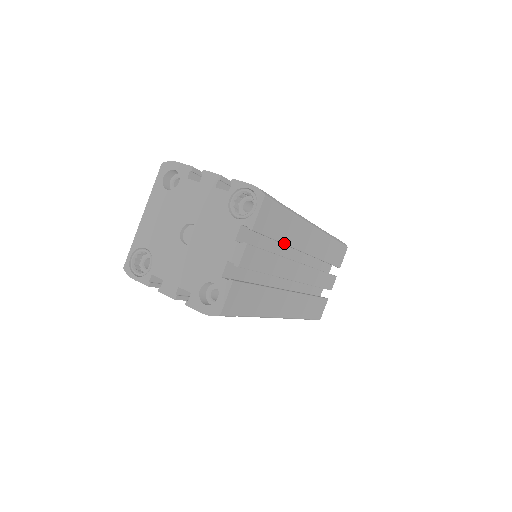
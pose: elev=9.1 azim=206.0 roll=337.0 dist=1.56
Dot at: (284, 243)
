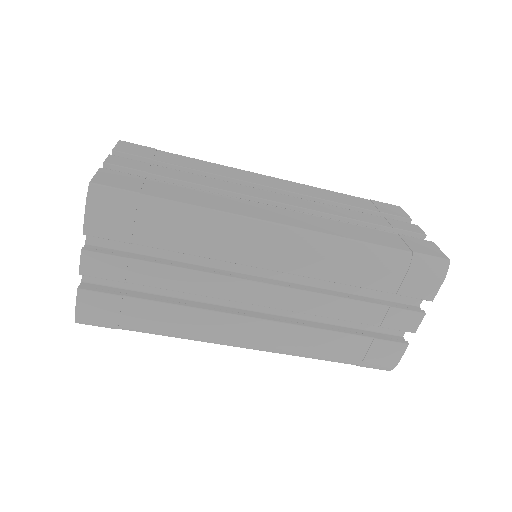
Dot at: (199, 171)
